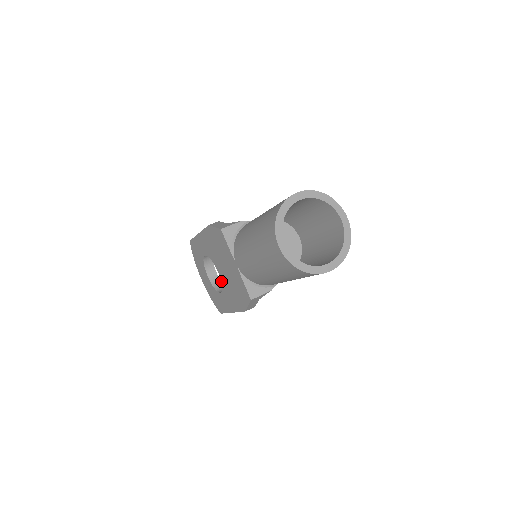
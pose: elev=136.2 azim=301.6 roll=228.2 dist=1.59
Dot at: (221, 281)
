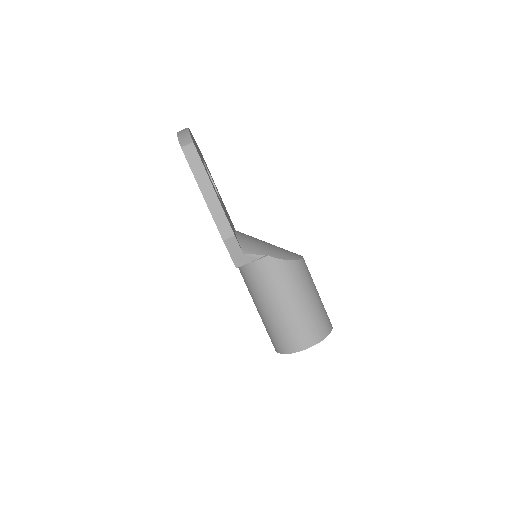
Dot at: occluded
